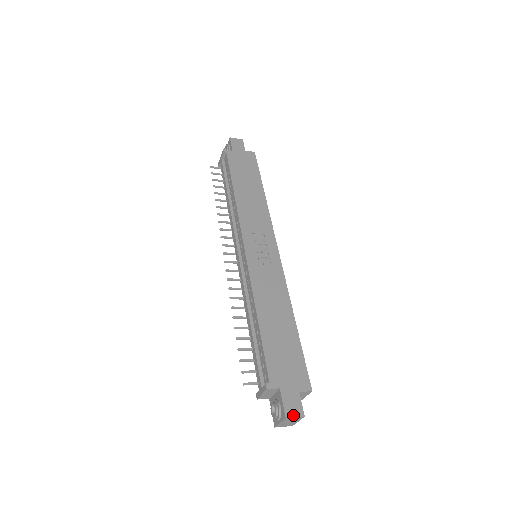
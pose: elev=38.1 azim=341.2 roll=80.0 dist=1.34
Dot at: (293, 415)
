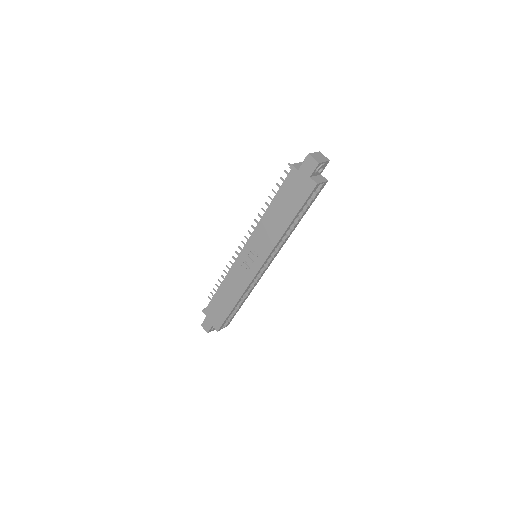
Dot at: (204, 328)
